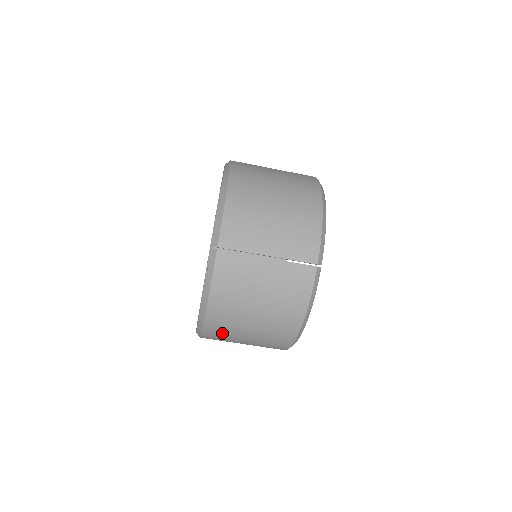
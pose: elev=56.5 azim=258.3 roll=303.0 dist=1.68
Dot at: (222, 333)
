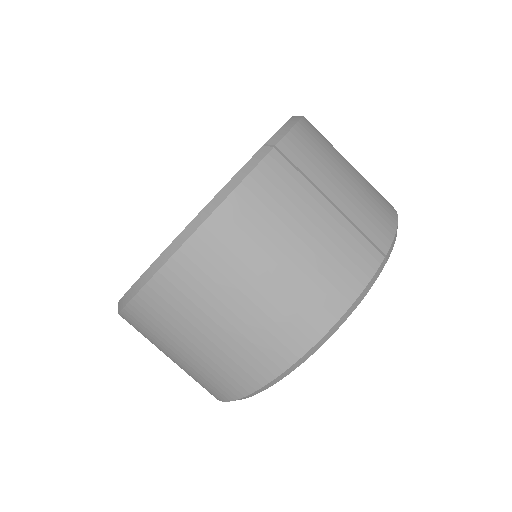
Dot at: (189, 290)
